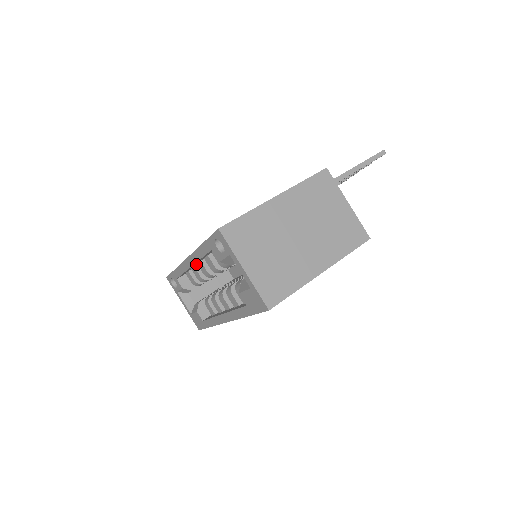
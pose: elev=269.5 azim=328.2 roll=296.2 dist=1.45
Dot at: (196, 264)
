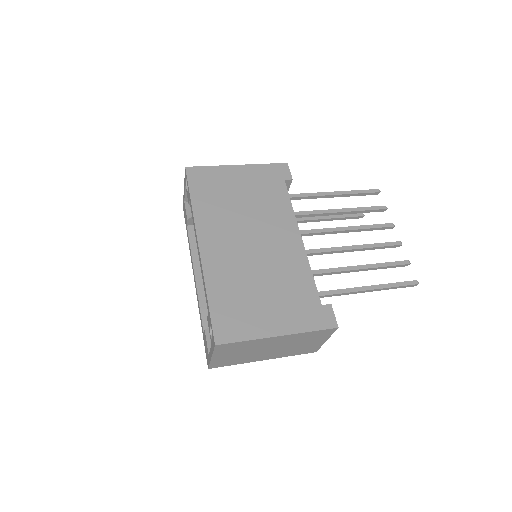
Dot at: occluded
